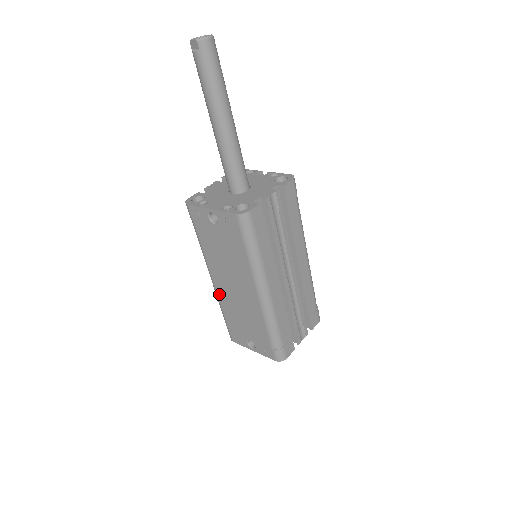
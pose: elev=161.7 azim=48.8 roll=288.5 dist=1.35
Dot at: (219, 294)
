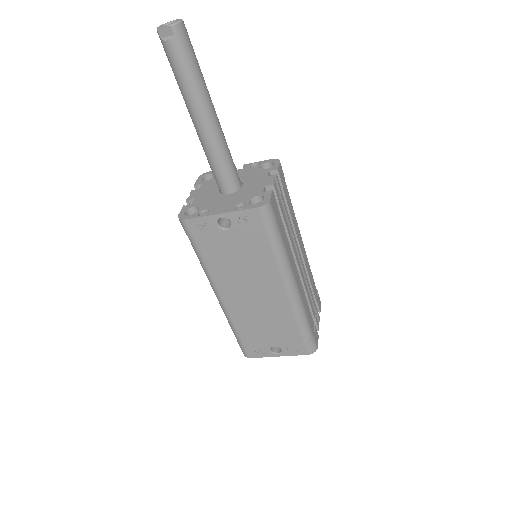
Dot at: (231, 311)
